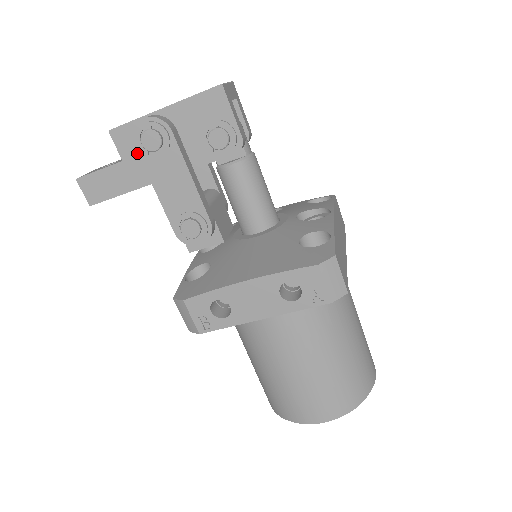
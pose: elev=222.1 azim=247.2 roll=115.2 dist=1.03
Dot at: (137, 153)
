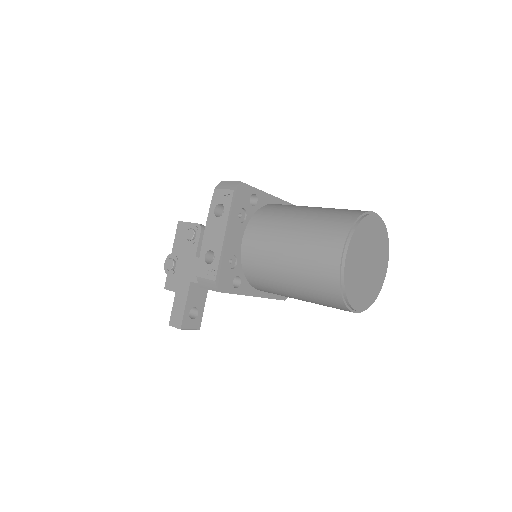
Dot at: (177, 282)
